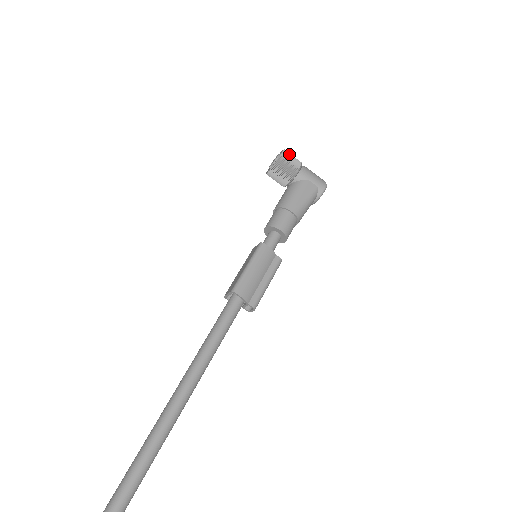
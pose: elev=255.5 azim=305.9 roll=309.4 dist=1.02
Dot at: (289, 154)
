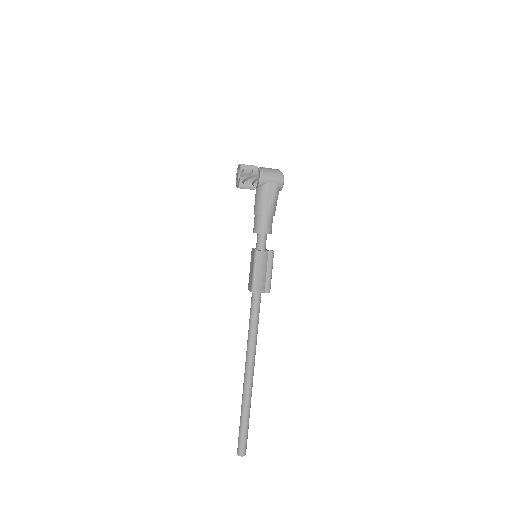
Dot at: (246, 170)
